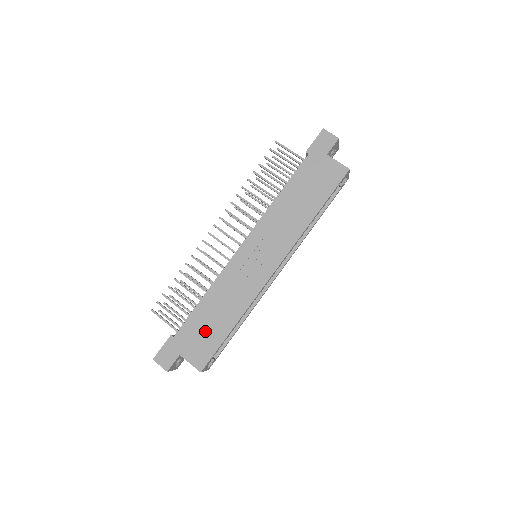
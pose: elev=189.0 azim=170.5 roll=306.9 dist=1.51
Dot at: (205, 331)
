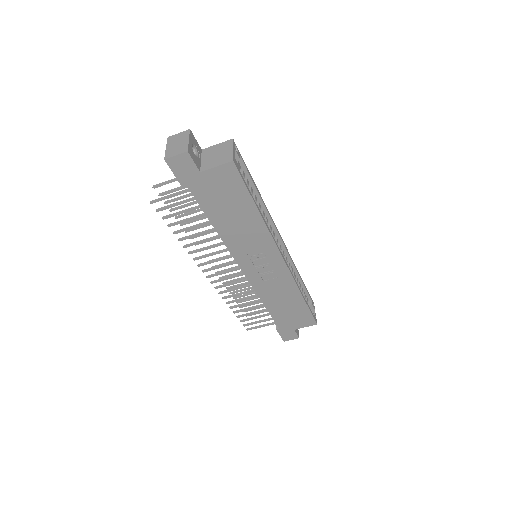
Dot at: (291, 314)
